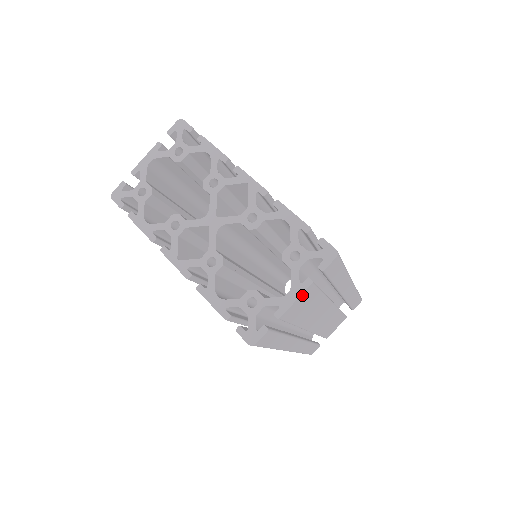
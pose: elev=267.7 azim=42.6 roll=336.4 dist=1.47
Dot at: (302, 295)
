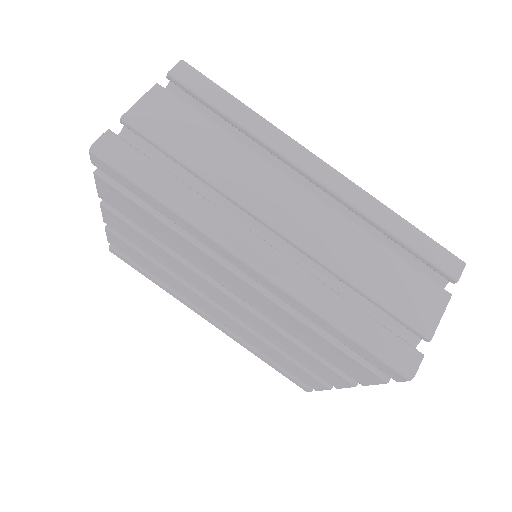
Dot at: (149, 97)
